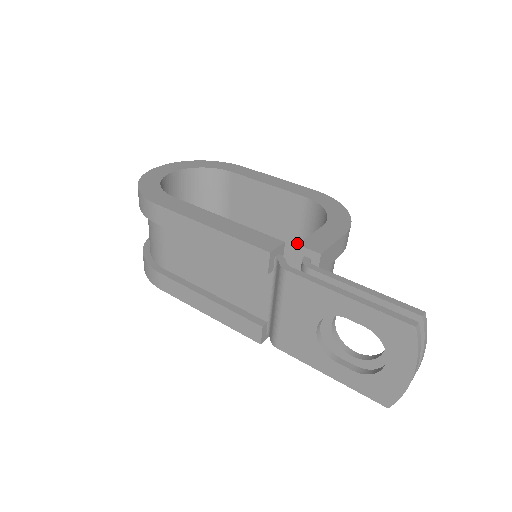
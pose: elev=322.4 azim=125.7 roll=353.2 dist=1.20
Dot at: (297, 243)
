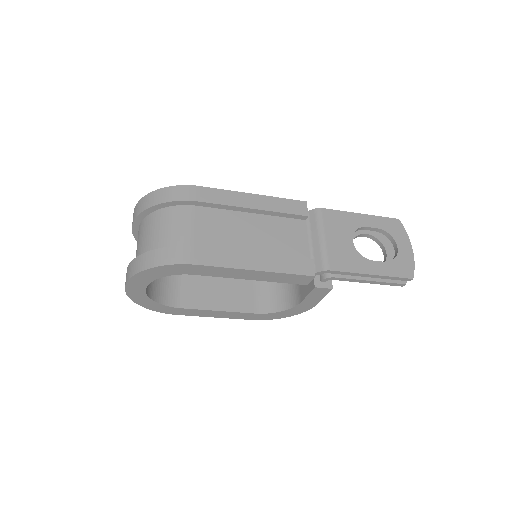
Dot at: (253, 282)
